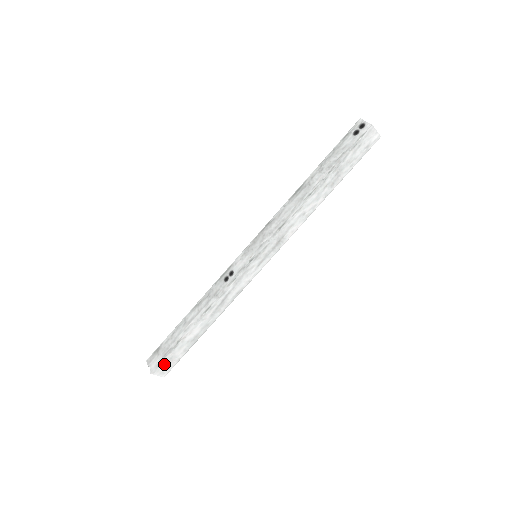
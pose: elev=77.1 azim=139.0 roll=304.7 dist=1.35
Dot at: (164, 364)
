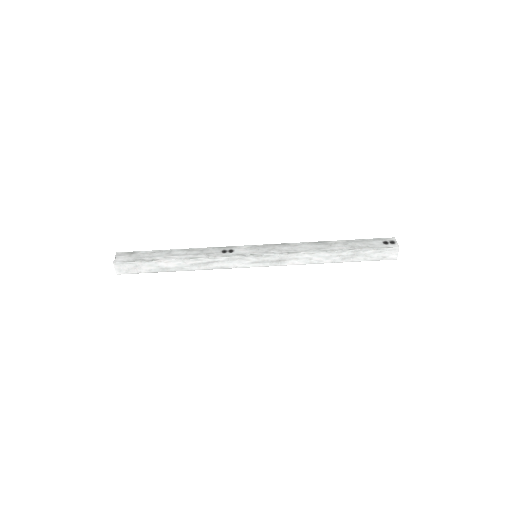
Dot at: (128, 265)
